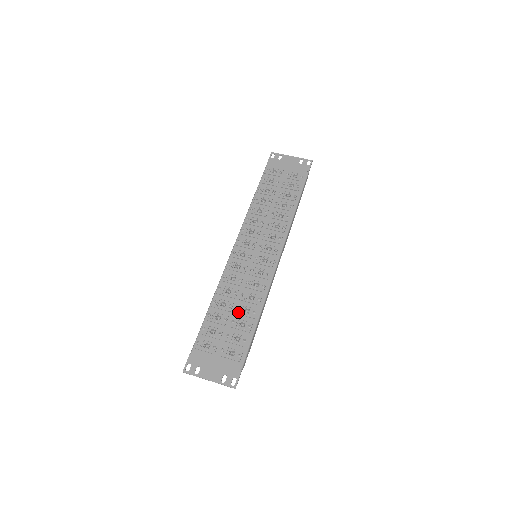
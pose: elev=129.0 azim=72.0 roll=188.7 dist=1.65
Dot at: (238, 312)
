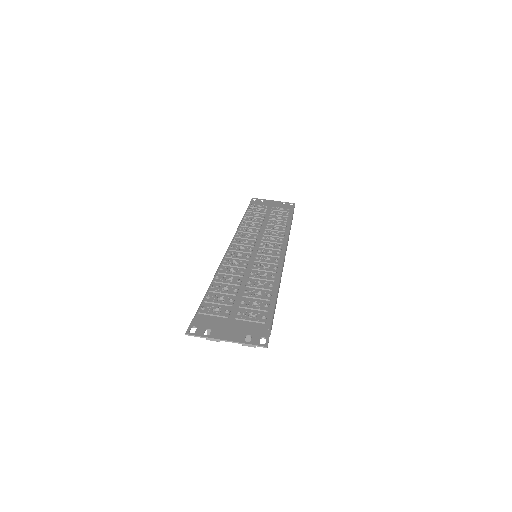
Dot at: (250, 285)
